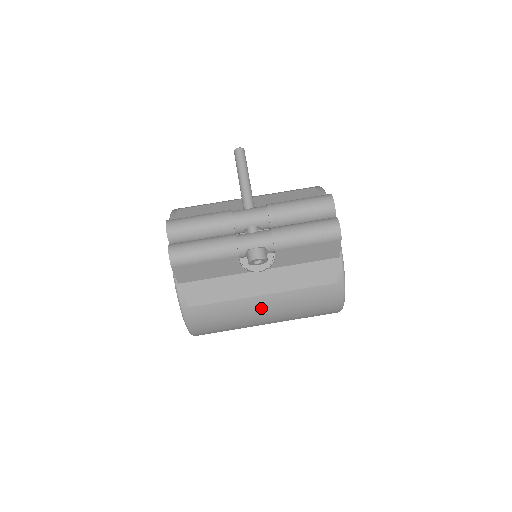
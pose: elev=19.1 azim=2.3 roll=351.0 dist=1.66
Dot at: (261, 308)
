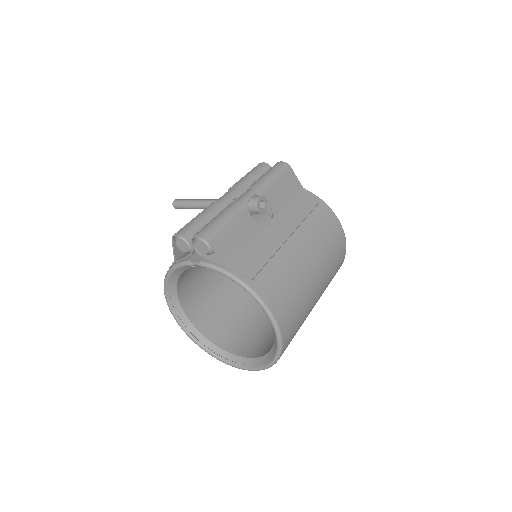
Dot at: (299, 252)
